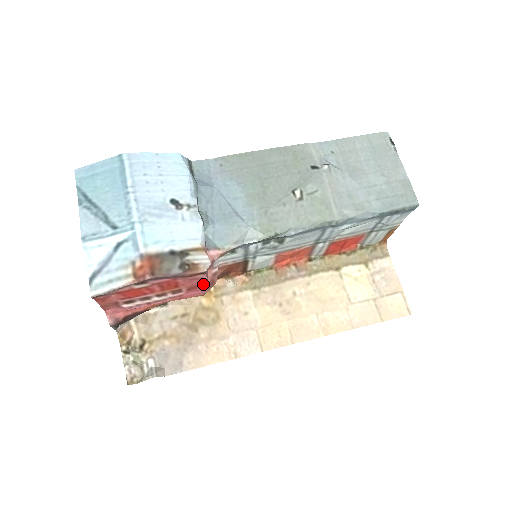
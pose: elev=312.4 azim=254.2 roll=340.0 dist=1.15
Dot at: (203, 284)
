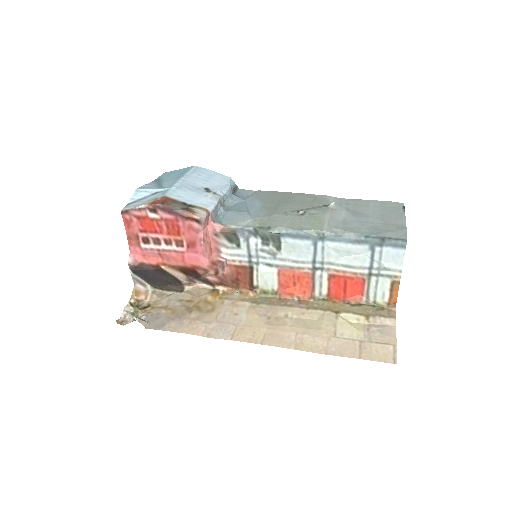
Dot at: (199, 243)
